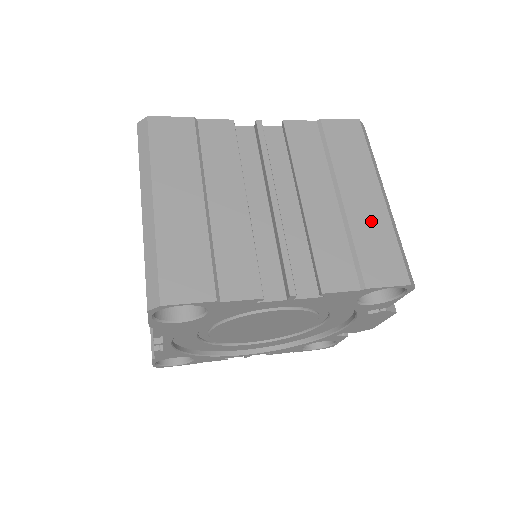
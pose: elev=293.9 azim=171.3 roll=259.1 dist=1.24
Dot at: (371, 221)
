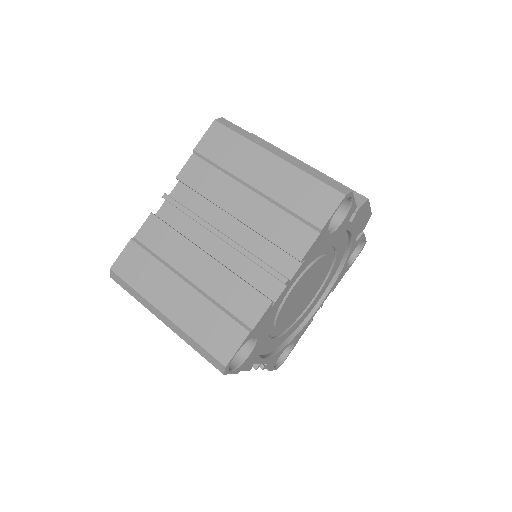
Dot at: (285, 182)
